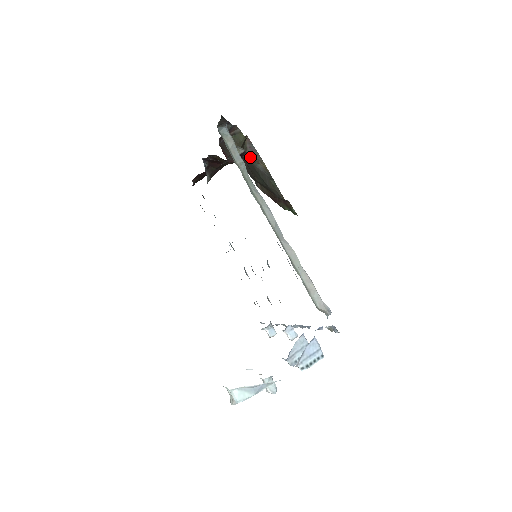
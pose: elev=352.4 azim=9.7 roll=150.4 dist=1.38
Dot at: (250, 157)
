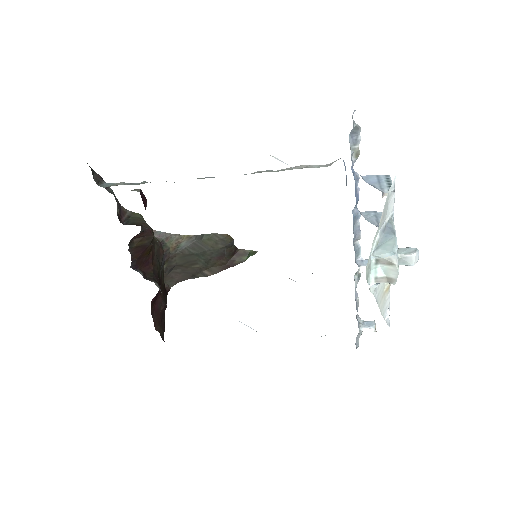
Dot at: (169, 246)
